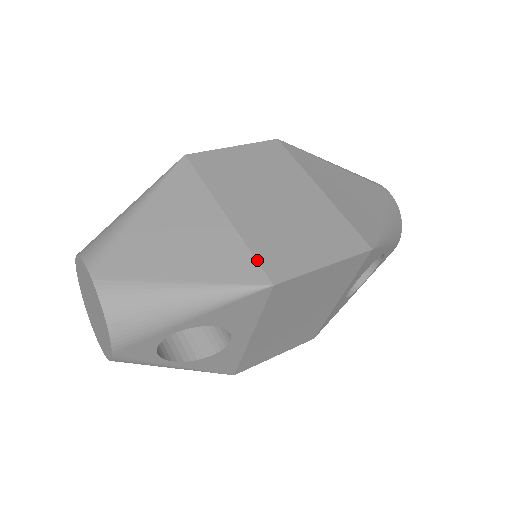
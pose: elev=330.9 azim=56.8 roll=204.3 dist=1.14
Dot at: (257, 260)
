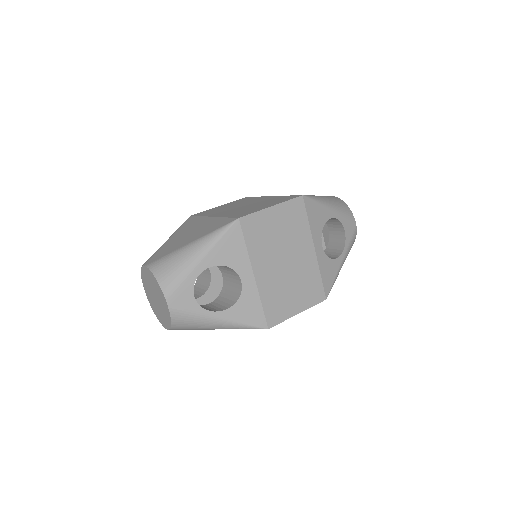
Dot at: (229, 217)
